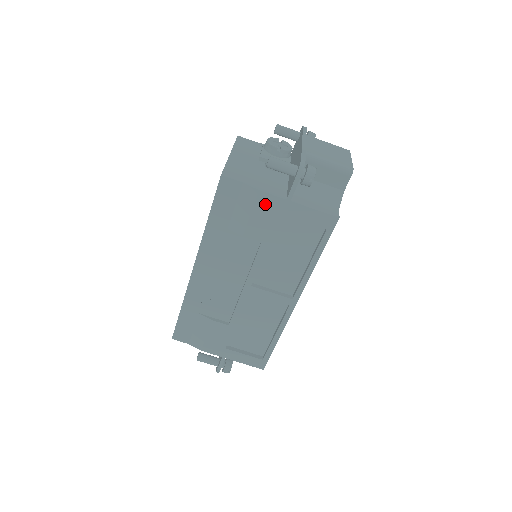
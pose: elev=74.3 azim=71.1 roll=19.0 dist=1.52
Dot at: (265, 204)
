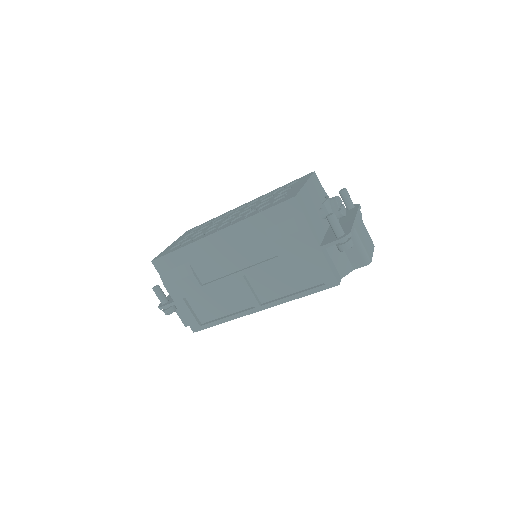
Dot at: (304, 237)
